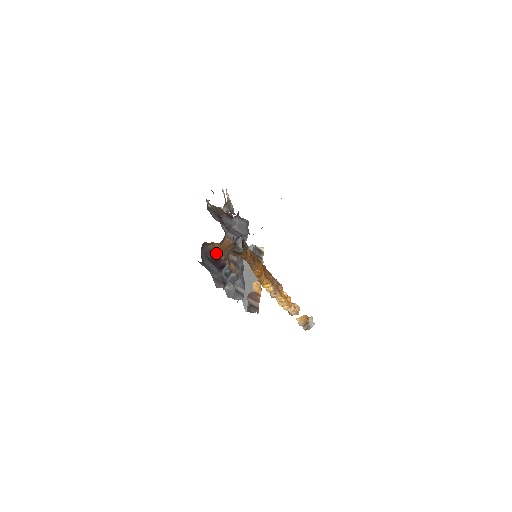
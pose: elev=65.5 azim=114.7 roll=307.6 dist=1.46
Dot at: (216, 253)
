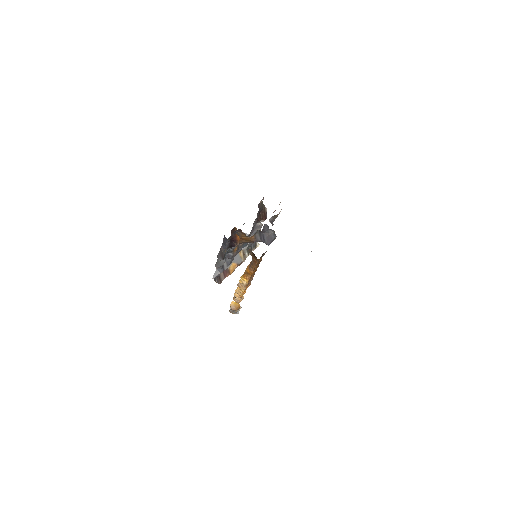
Dot at: (238, 237)
